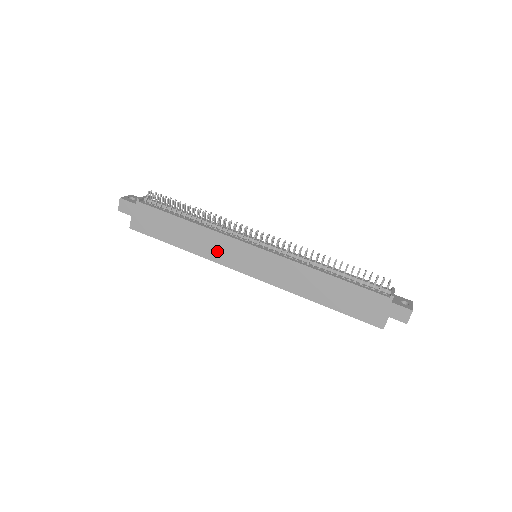
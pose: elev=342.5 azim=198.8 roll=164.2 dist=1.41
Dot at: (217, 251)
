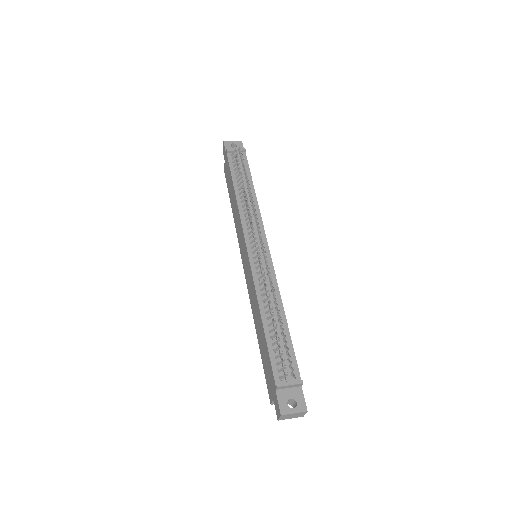
Dot at: (239, 230)
